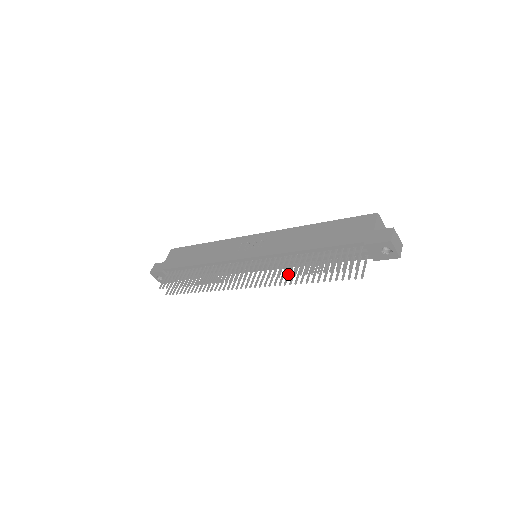
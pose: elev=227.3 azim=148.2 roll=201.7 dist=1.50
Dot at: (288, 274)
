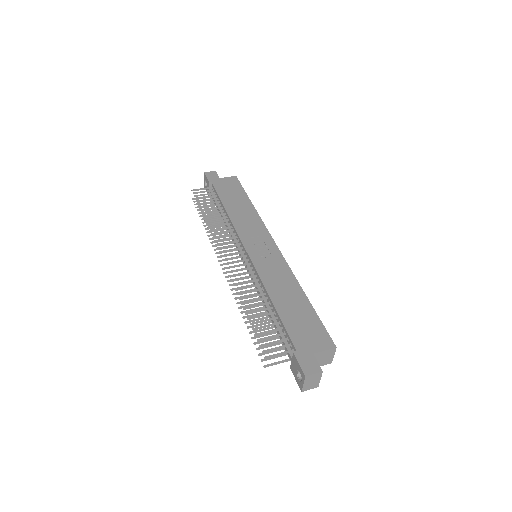
Dot at: occluded
